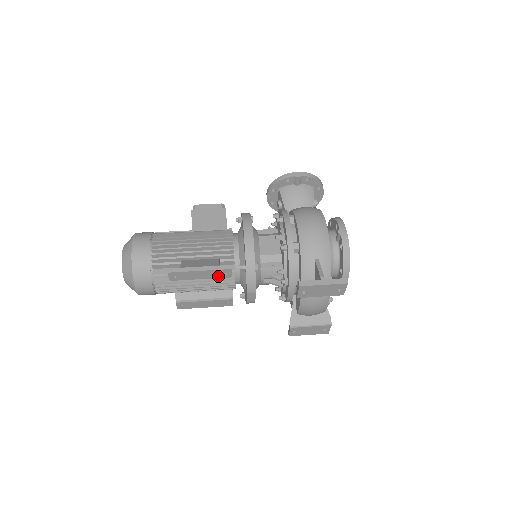
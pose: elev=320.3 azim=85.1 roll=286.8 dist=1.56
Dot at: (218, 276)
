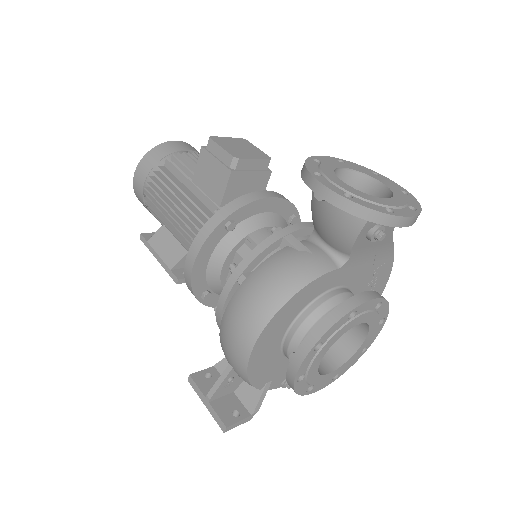
Dot at: occluded
